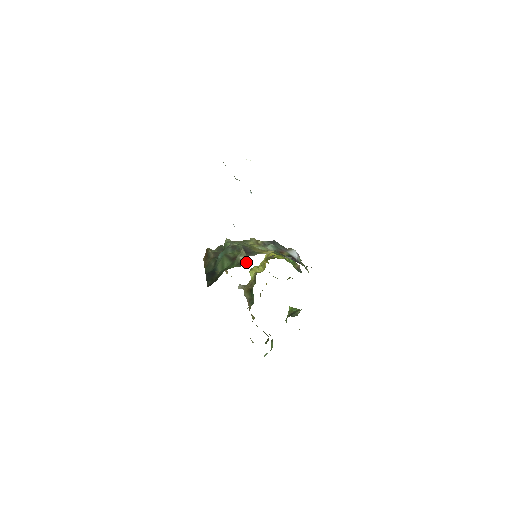
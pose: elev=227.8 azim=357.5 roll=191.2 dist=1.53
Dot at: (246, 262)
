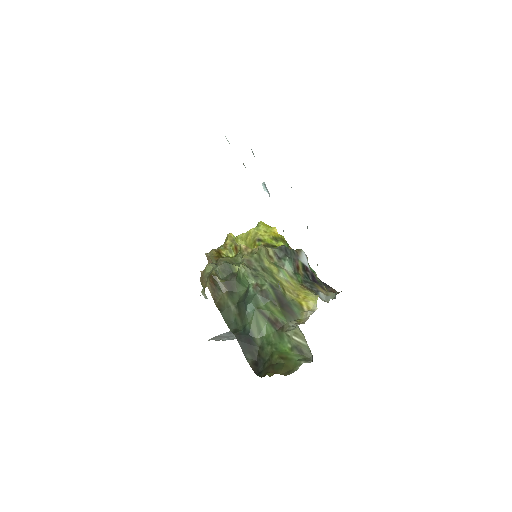
Dot at: (308, 351)
